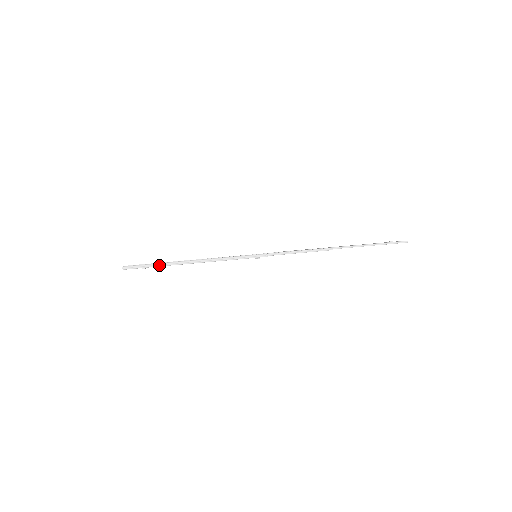
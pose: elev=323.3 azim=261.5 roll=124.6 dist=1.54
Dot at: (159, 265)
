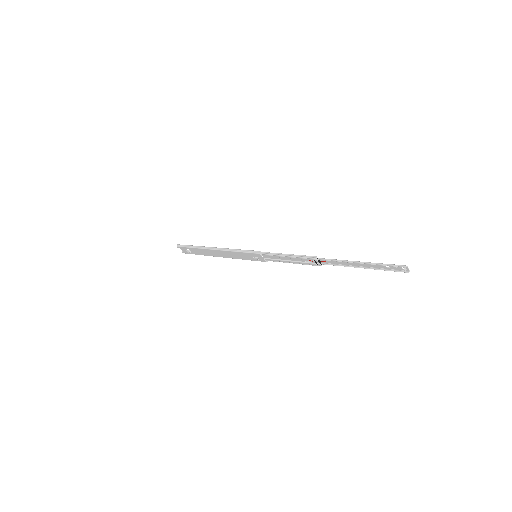
Dot at: (194, 247)
